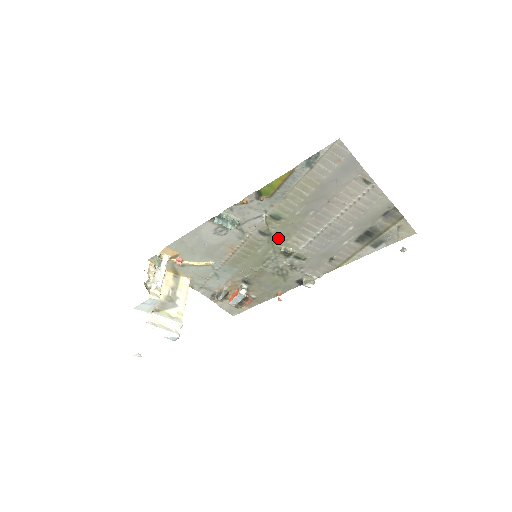
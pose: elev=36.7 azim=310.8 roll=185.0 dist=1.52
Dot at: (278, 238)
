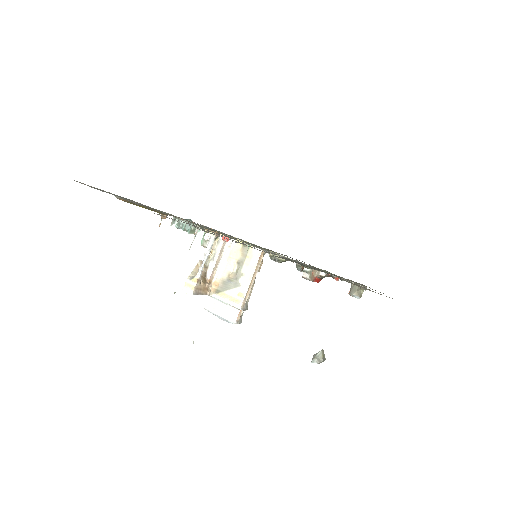
Dot at: occluded
